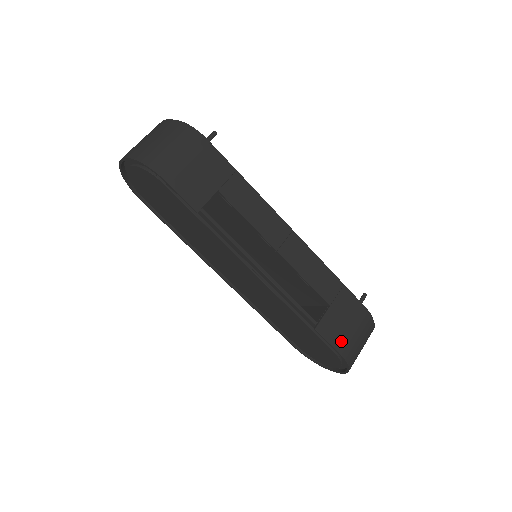
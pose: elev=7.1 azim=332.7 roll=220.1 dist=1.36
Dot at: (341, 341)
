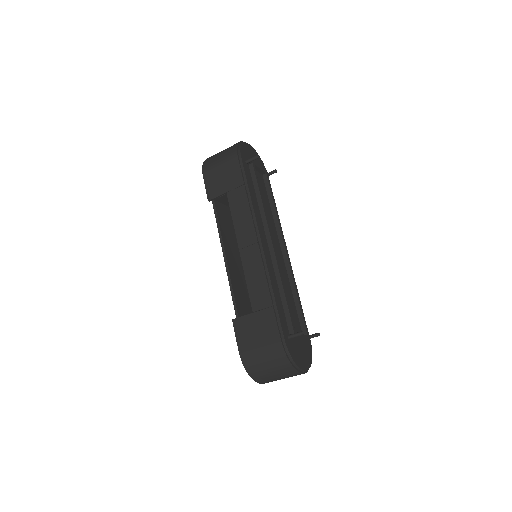
Dot at: (245, 344)
